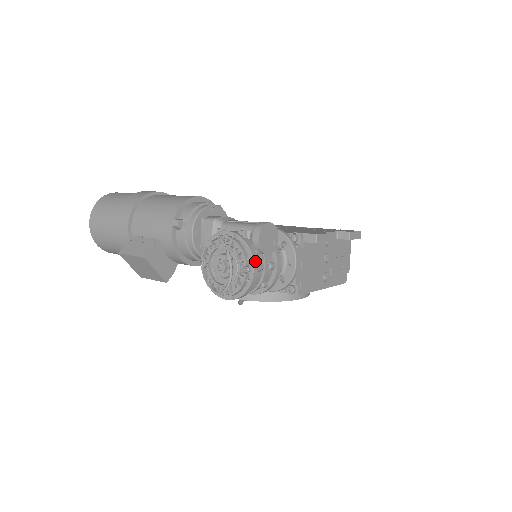
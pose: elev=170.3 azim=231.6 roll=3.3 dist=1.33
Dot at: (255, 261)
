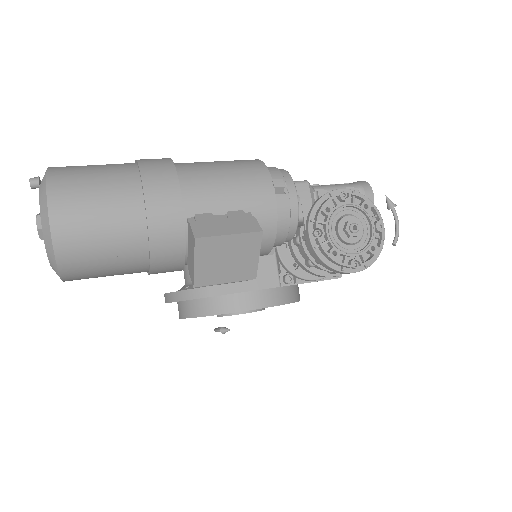
Dot at: occluded
